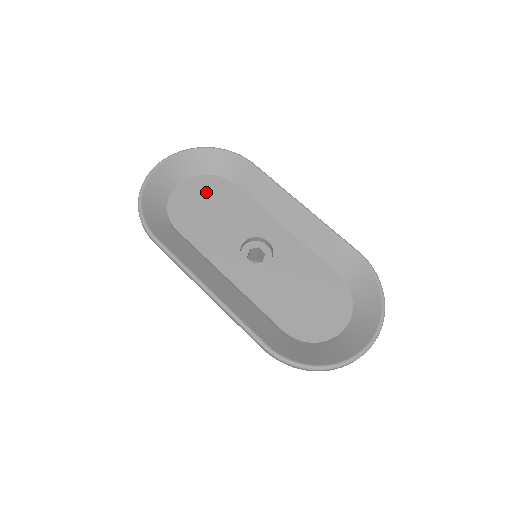
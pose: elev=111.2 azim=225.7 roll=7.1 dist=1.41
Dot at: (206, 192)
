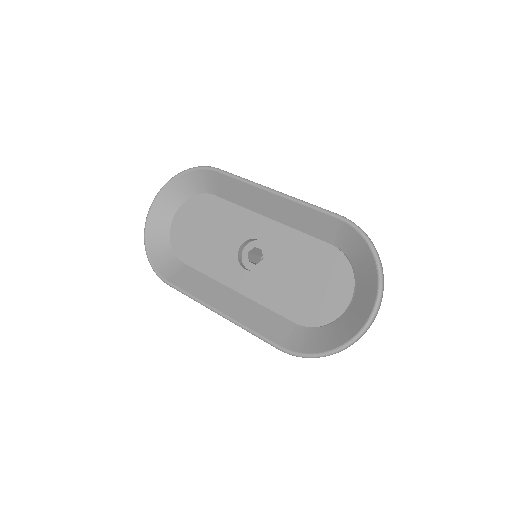
Dot at: (195, 216)
